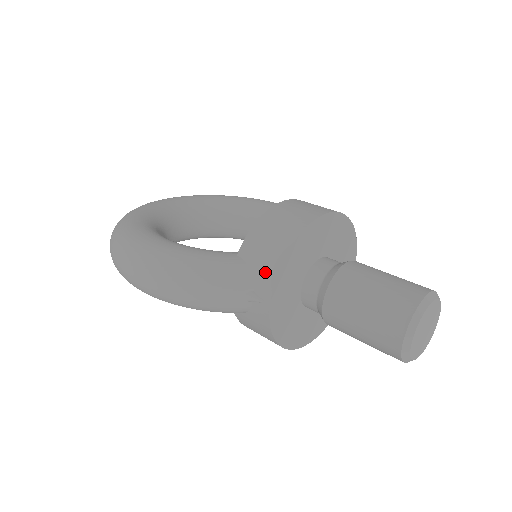
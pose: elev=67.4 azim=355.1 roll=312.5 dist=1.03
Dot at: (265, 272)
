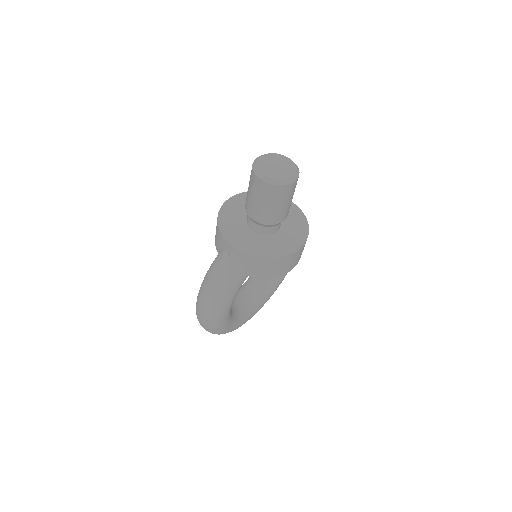
Dot at: (222, 241)
